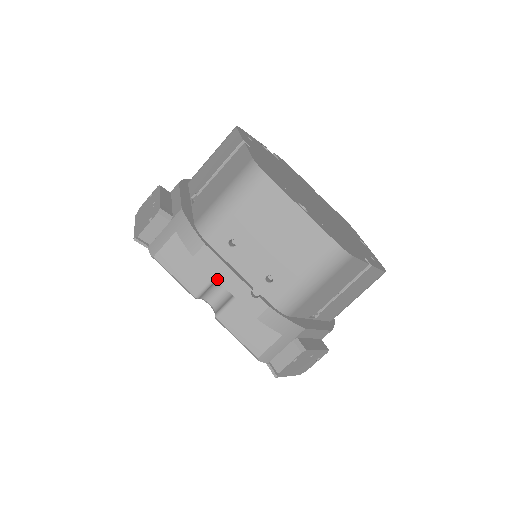
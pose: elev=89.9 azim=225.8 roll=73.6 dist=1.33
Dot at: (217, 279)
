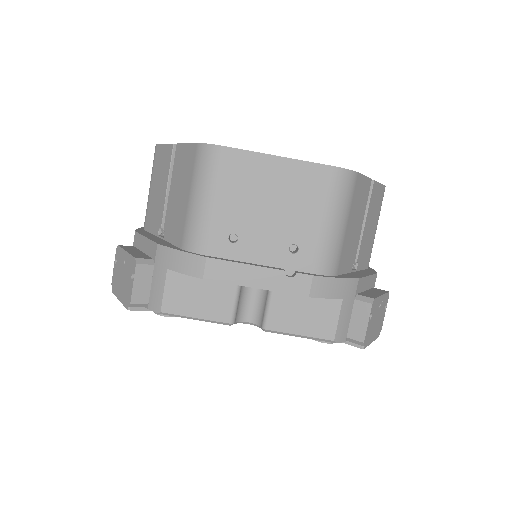
Dot at: (242, 285)
